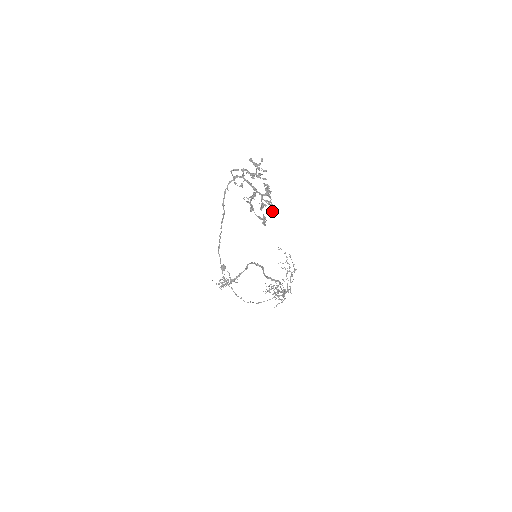
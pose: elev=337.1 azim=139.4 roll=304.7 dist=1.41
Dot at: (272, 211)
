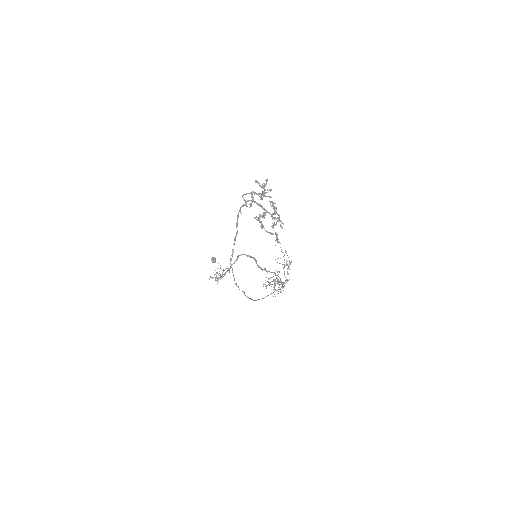
Dot at: (282, 227)
